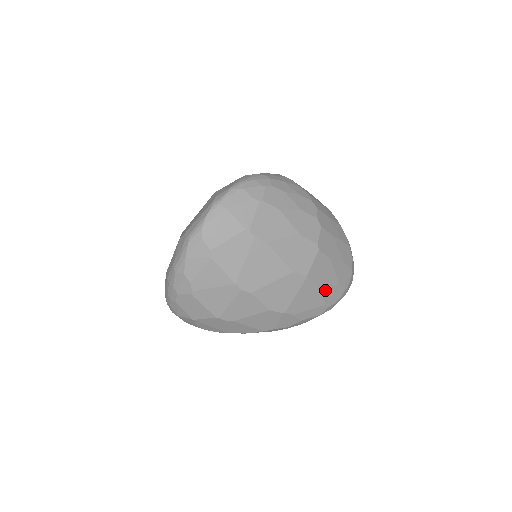
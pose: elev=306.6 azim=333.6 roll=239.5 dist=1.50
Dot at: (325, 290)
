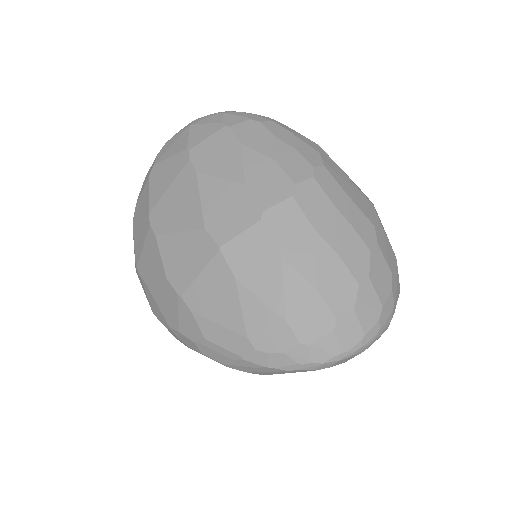
Dot at: (251, 304)
